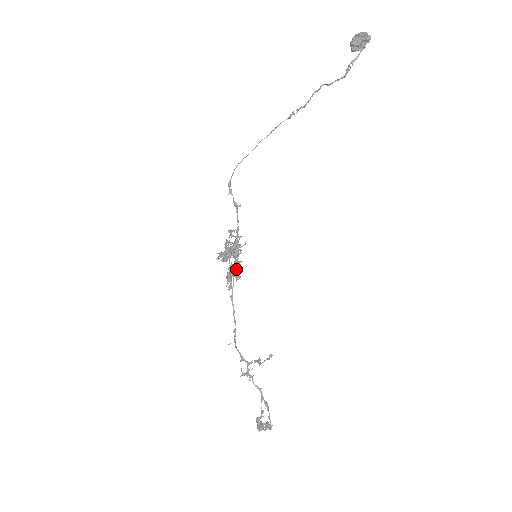
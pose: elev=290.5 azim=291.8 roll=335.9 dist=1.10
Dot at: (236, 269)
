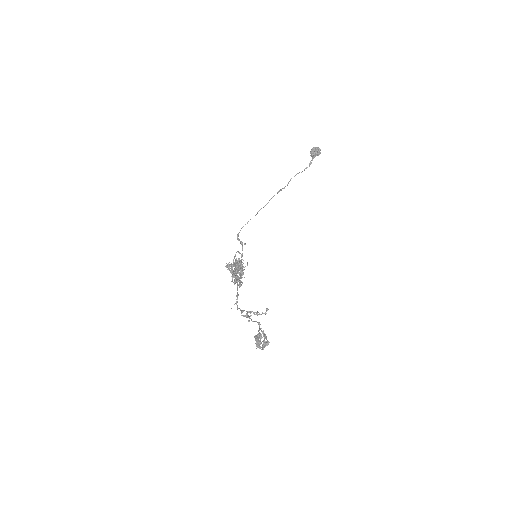
Dot at: (240, 273)
